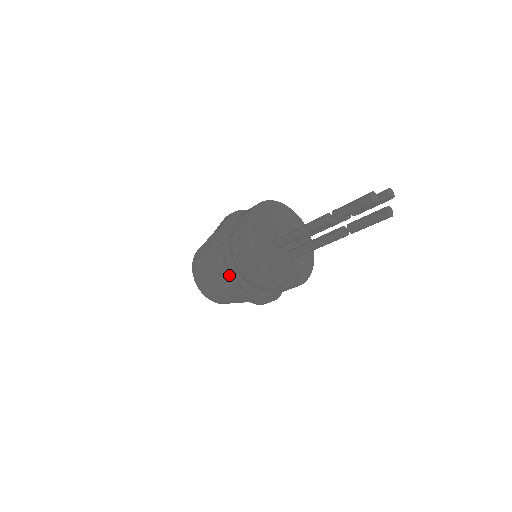
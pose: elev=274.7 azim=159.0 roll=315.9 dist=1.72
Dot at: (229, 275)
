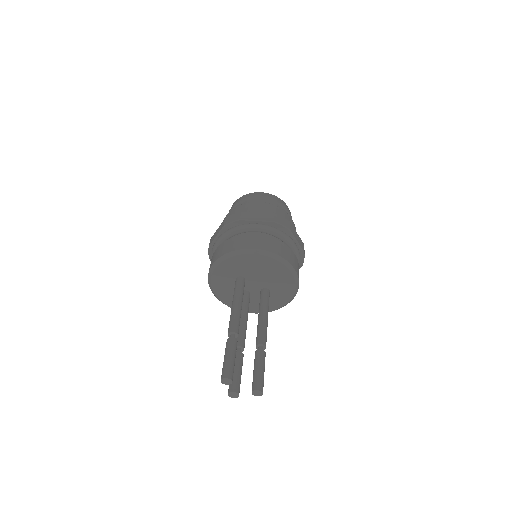
Dot at: (213, 244)
